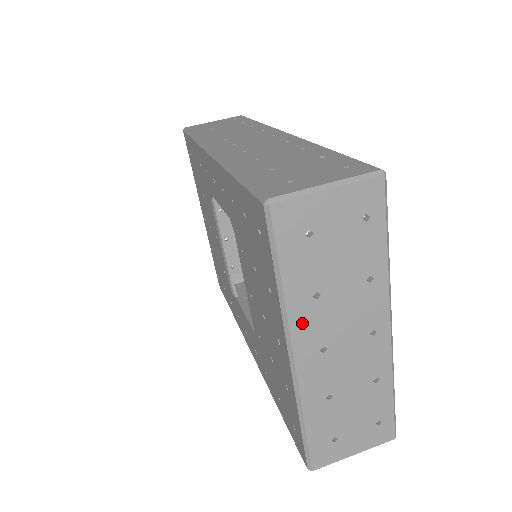
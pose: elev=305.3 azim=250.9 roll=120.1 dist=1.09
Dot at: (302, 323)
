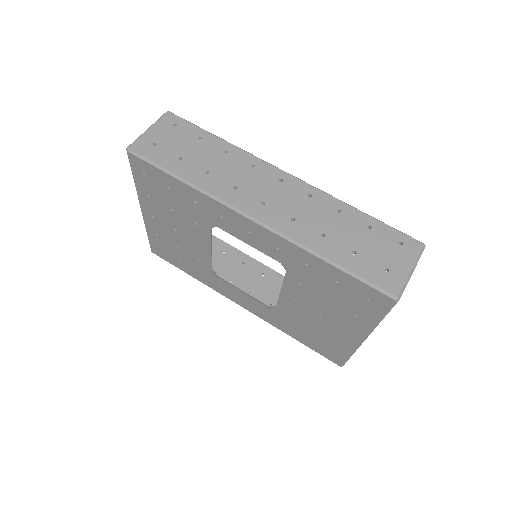
Dot at: occluded
